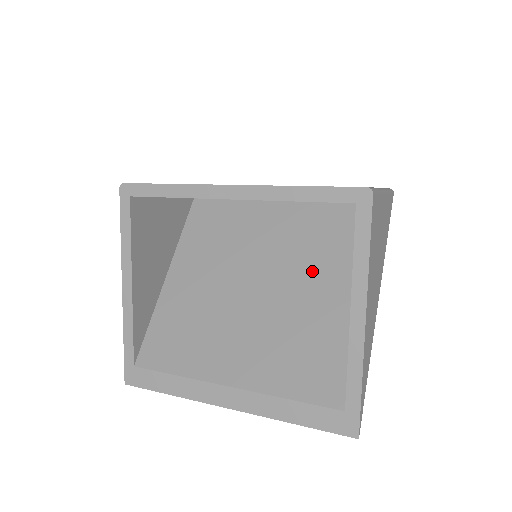
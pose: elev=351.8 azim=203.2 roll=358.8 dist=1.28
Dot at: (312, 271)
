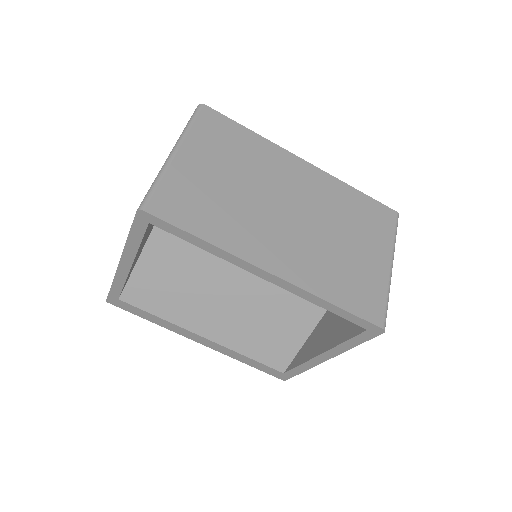
Dot at: occluded
